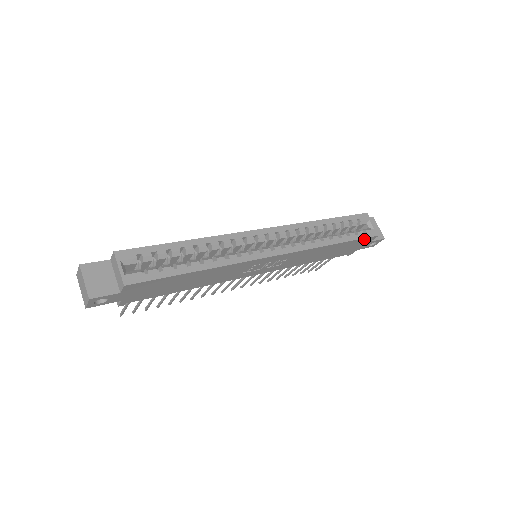
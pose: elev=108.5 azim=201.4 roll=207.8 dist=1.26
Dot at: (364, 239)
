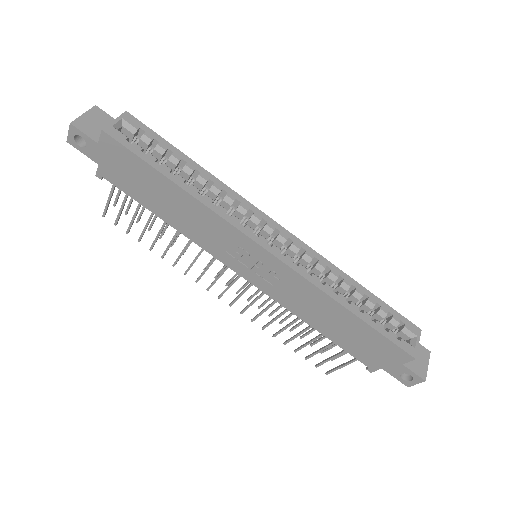
Dot at: (392, 345)
